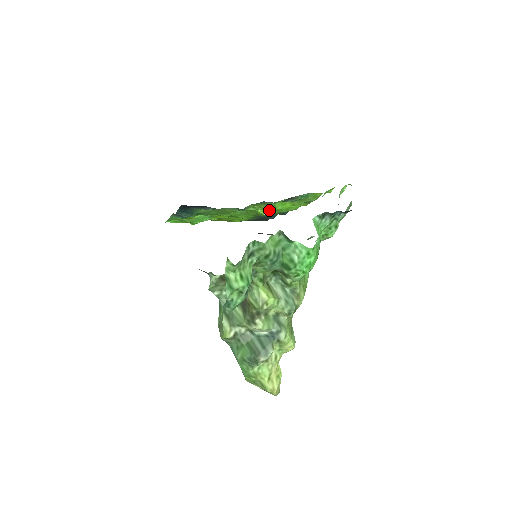
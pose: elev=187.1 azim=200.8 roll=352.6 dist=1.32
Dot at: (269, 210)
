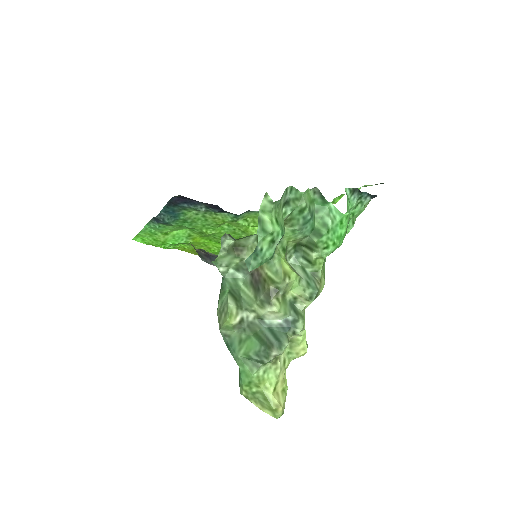
Dot at: occluded
